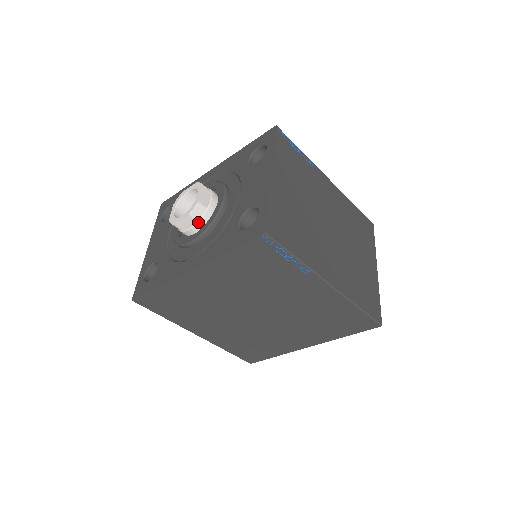
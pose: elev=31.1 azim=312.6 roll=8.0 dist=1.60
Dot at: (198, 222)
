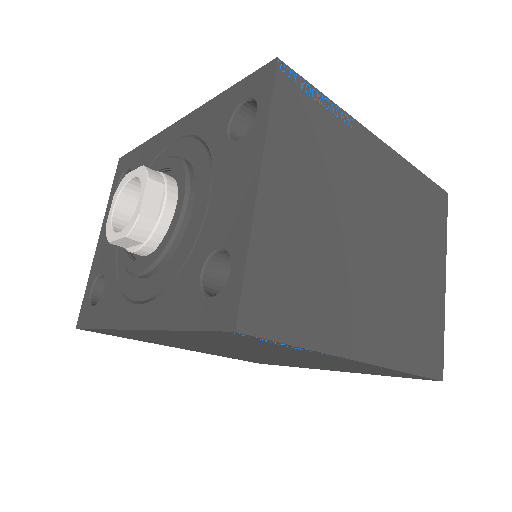
Dot at: (144, 244)
